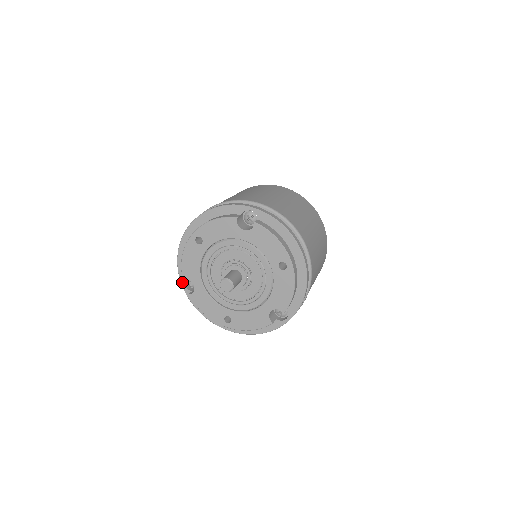
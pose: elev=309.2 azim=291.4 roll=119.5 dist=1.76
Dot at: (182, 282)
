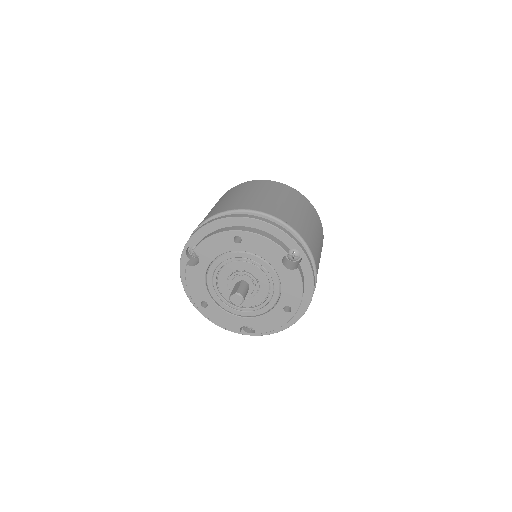
Dot at: (186, 247)
